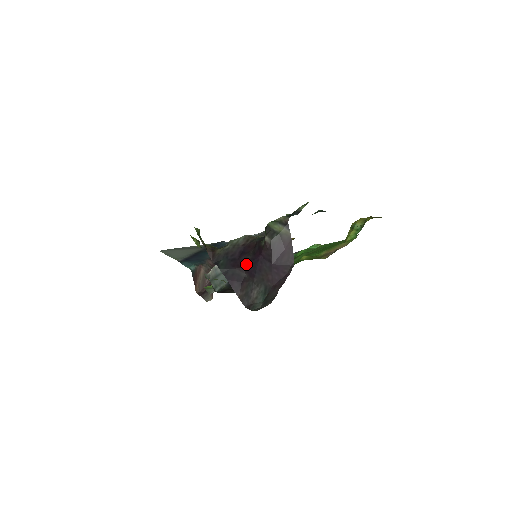
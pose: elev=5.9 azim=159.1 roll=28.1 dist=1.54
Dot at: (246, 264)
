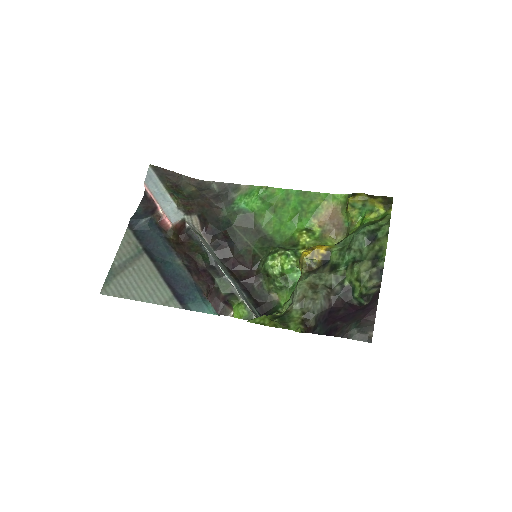
Dot at: (339, 318)
